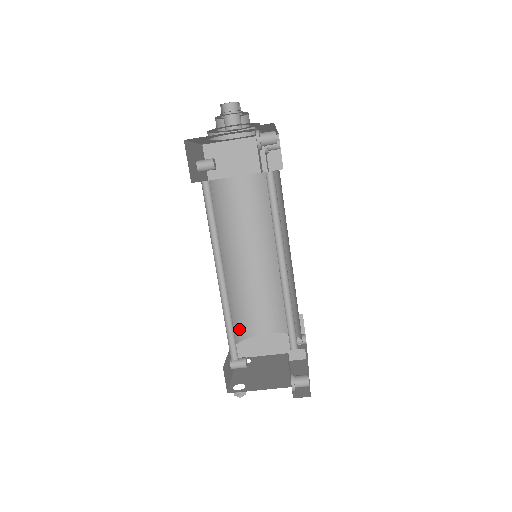
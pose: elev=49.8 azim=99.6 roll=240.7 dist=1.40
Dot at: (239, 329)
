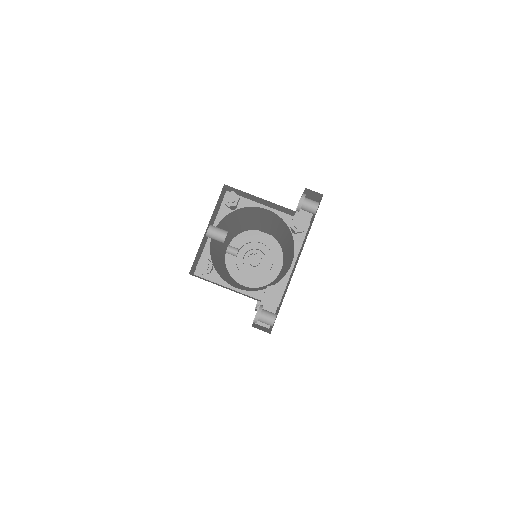
Dot at: (213, 262)
